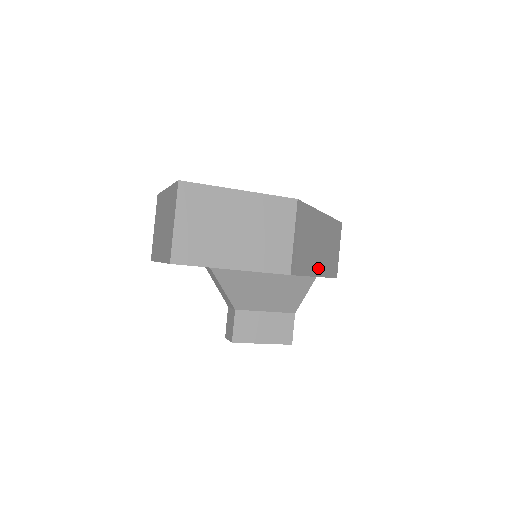
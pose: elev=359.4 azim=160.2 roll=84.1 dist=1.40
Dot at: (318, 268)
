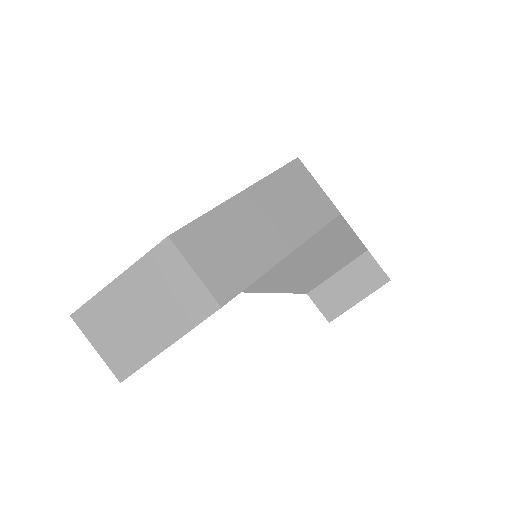
Dot at: (282, 246)
